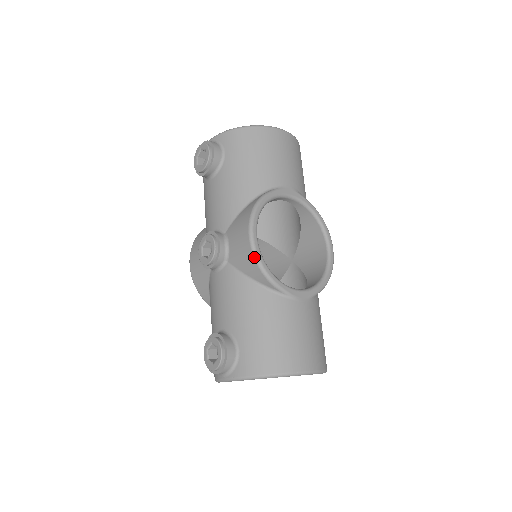
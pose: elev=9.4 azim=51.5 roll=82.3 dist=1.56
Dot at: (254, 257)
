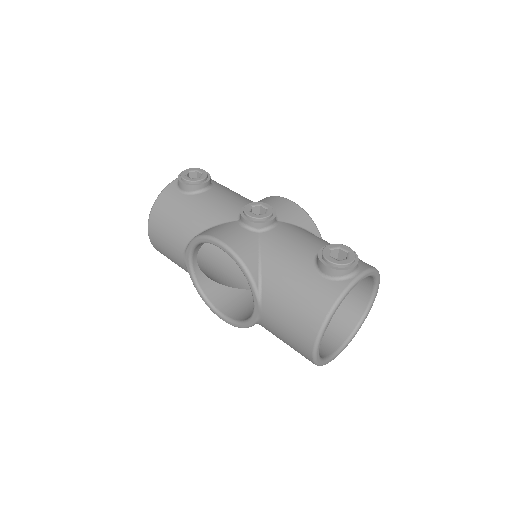
Dot at: (304, 210)
